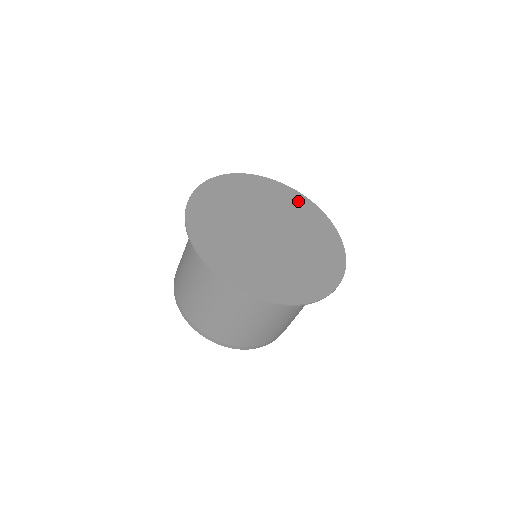
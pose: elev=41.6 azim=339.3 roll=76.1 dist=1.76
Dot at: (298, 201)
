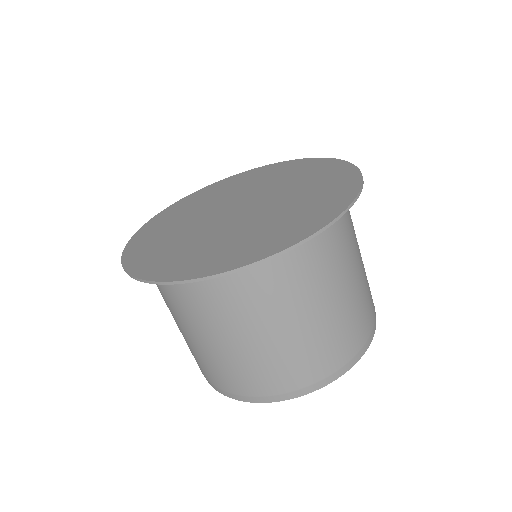
Dot at: (265, 171)
